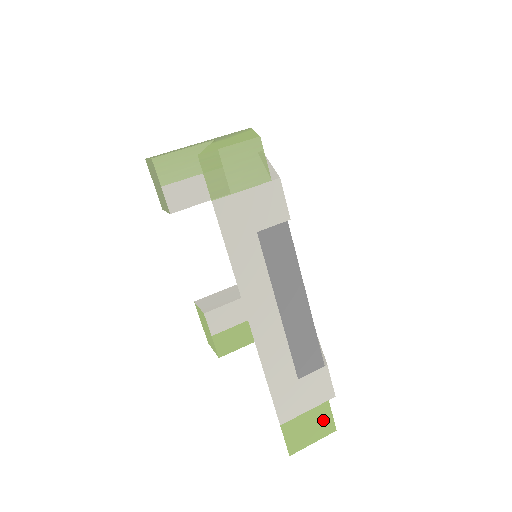
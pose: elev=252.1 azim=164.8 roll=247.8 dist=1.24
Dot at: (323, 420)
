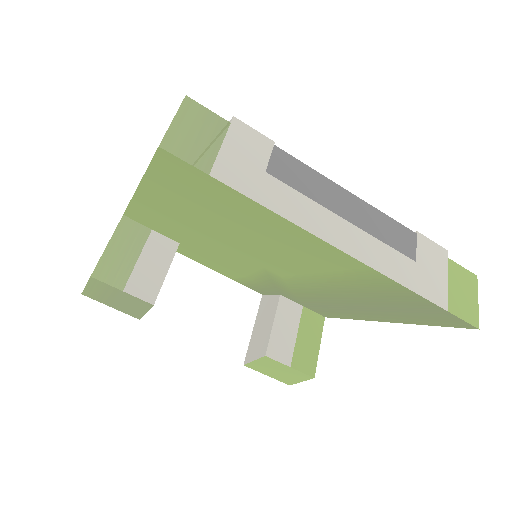
Dot at: (462, 277)
